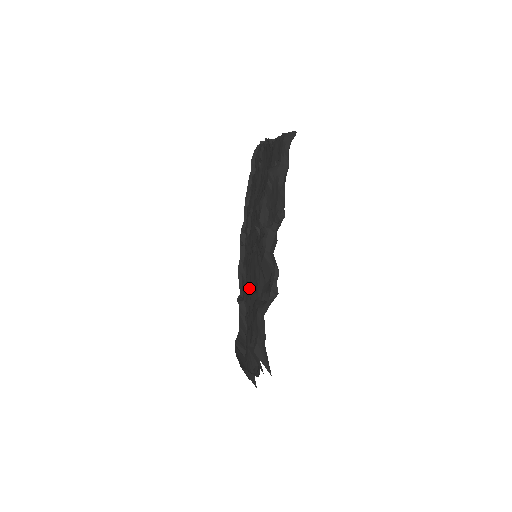
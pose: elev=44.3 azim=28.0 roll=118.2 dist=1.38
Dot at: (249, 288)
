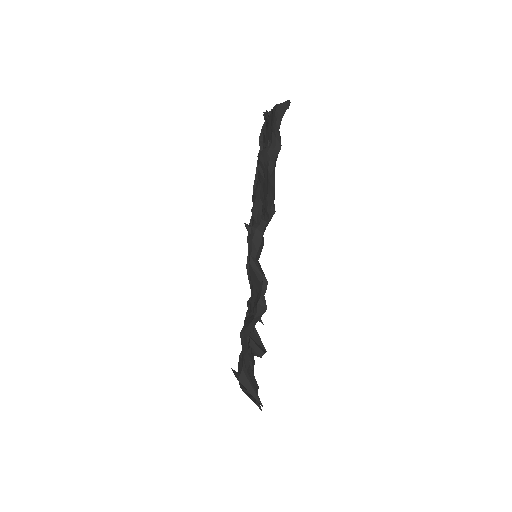
Dot at: (251, 293)
